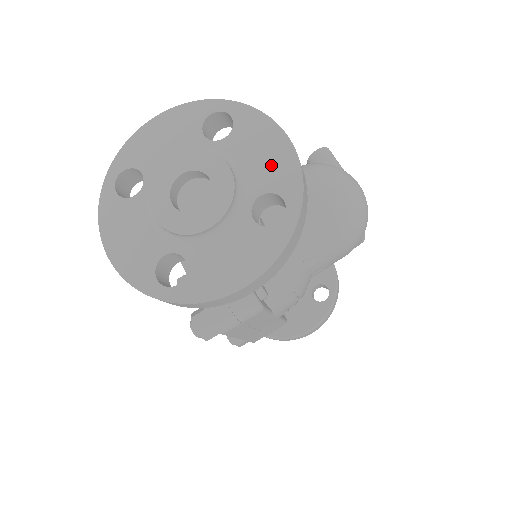
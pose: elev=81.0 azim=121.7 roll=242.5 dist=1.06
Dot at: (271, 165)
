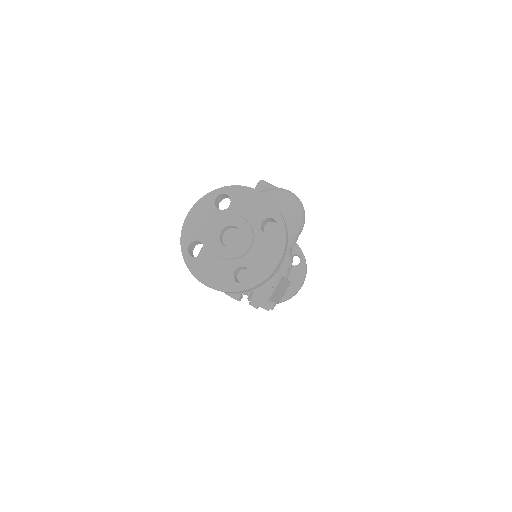
Dot at: (258, 207)
